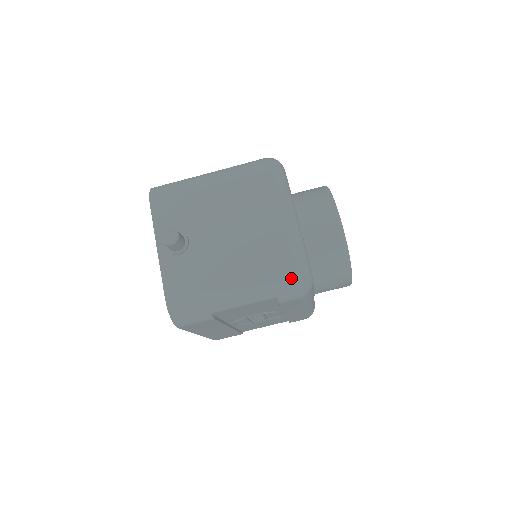
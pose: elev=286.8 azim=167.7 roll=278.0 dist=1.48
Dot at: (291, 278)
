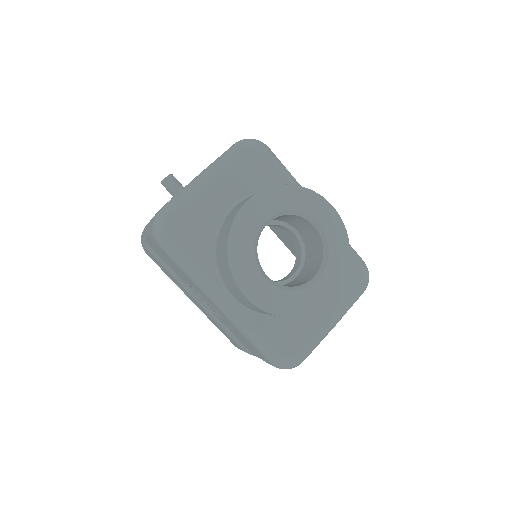
Dot at: occluded
